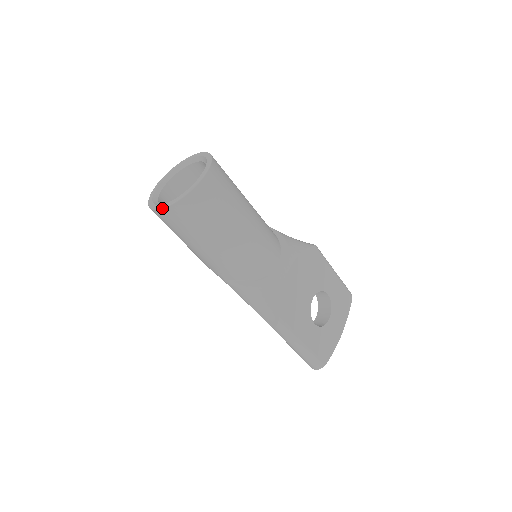
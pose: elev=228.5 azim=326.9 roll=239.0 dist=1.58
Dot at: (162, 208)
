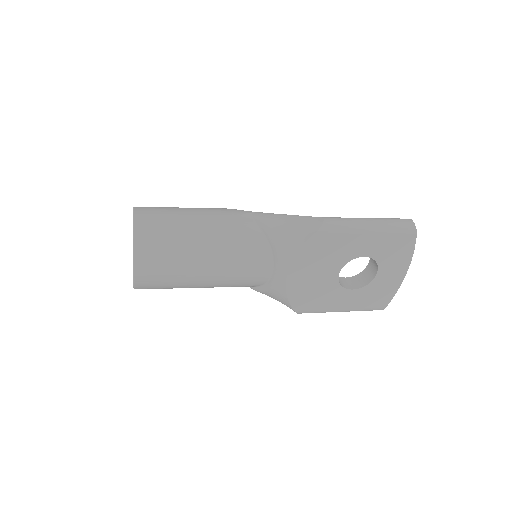
Dot at: occluded
